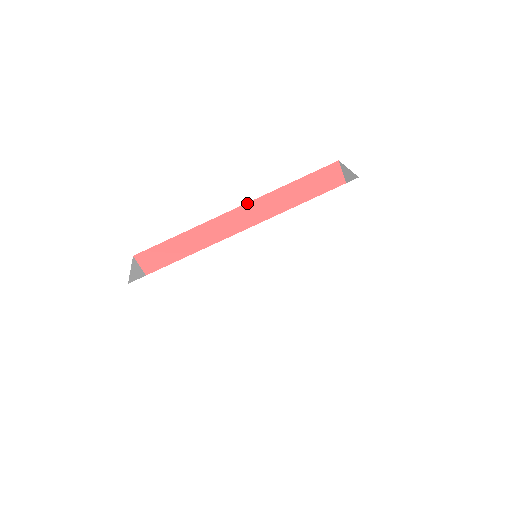
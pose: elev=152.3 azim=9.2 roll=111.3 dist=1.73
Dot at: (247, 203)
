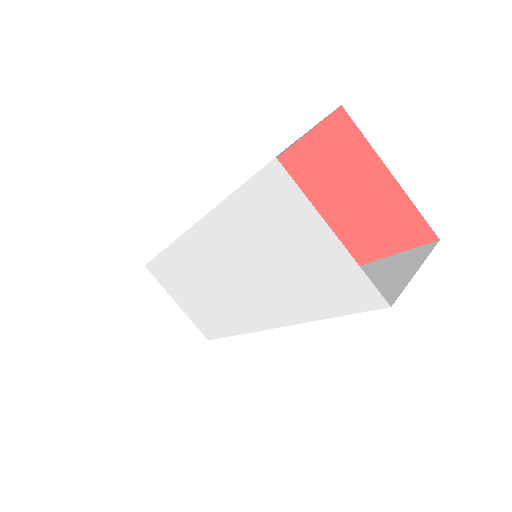
Dot at: occluded
